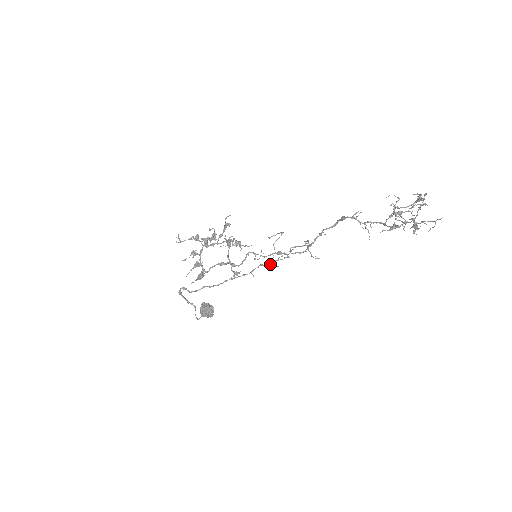
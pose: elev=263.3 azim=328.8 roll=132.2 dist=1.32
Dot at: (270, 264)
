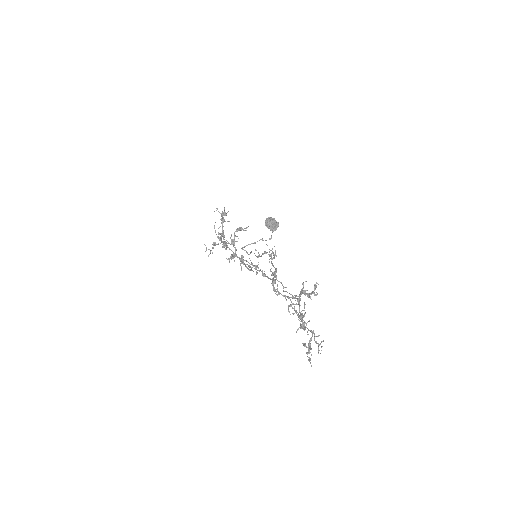
Dot at: occluded
